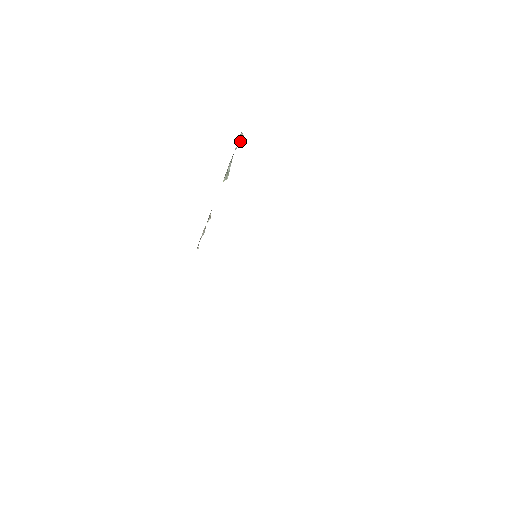
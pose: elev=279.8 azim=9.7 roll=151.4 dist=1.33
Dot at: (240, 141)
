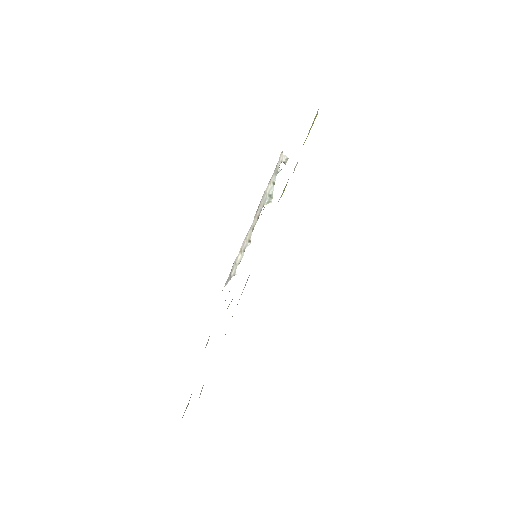
Dot at: (285, 164)
